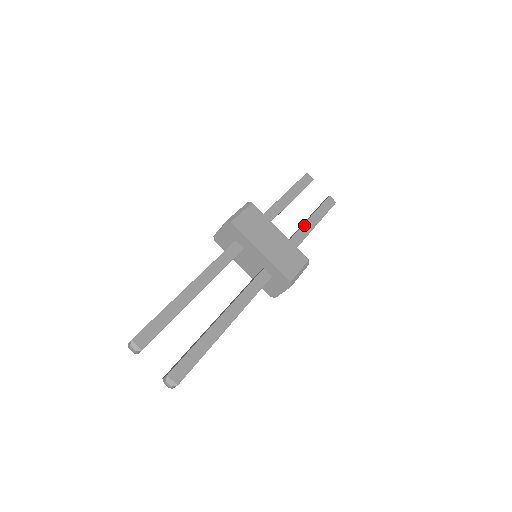
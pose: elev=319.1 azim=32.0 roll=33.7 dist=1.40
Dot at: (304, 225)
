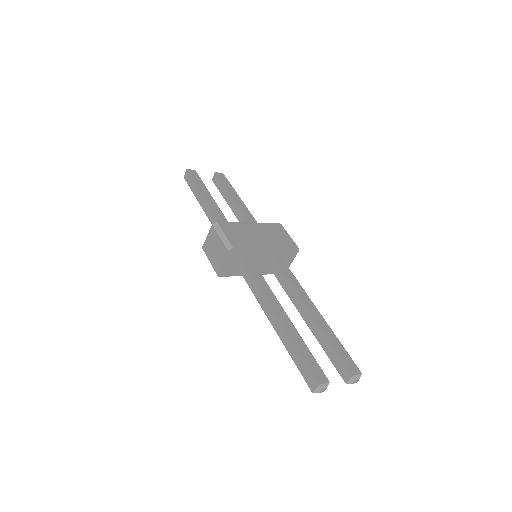
Dot at: (239, 207)
